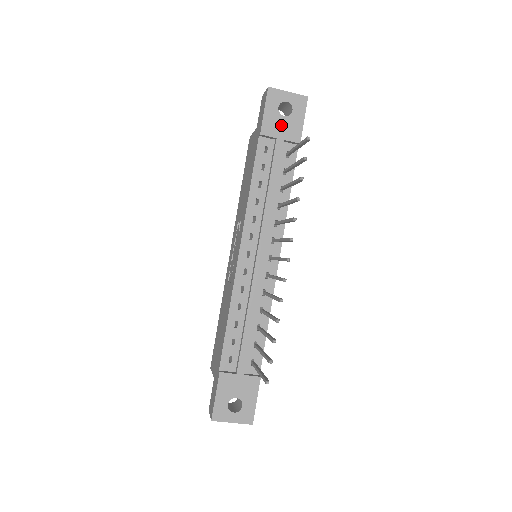
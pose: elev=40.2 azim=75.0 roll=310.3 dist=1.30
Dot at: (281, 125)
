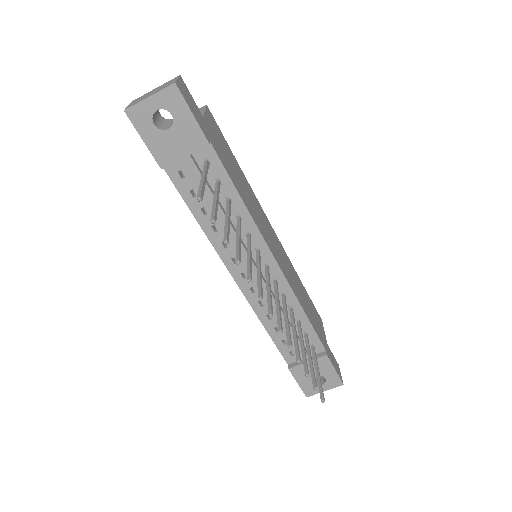
Dot at: (173, 142)
